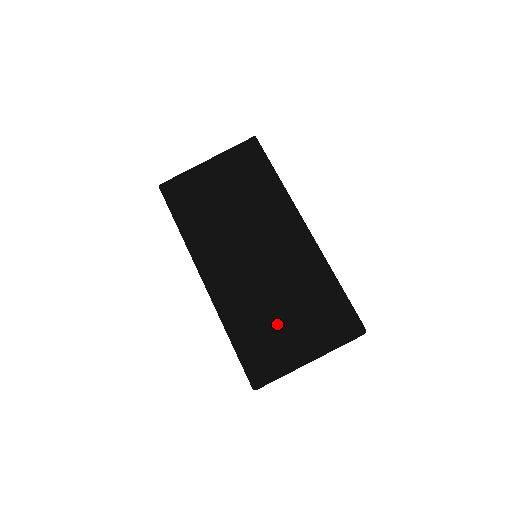
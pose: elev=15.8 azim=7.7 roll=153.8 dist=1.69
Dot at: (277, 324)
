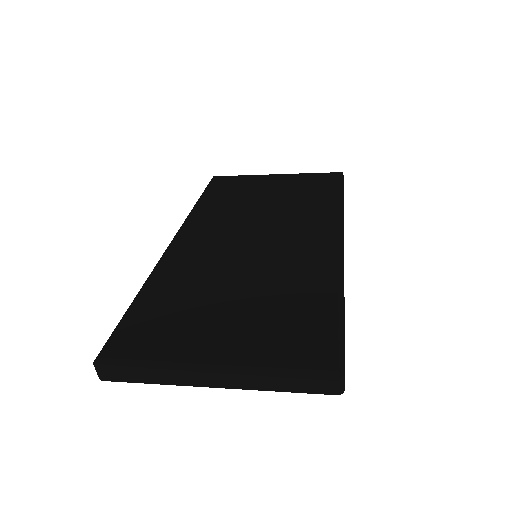
Dot at: (209, 306)
